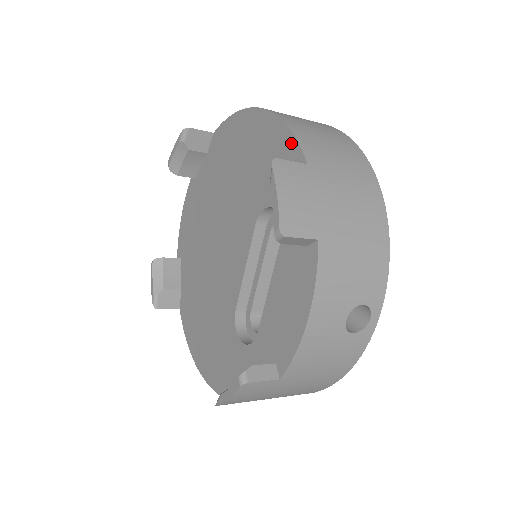
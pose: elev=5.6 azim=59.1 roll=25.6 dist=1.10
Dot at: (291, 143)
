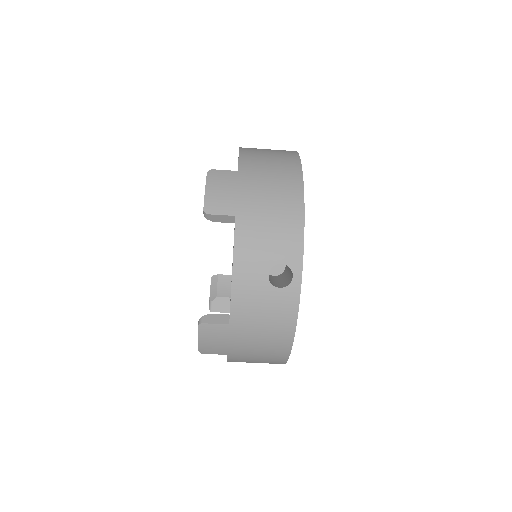
Dot at: occluded
